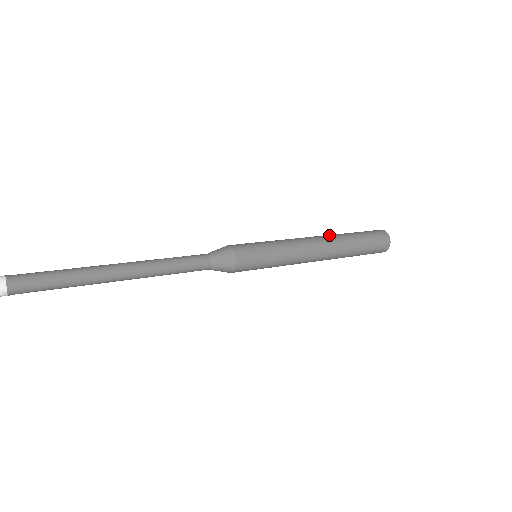
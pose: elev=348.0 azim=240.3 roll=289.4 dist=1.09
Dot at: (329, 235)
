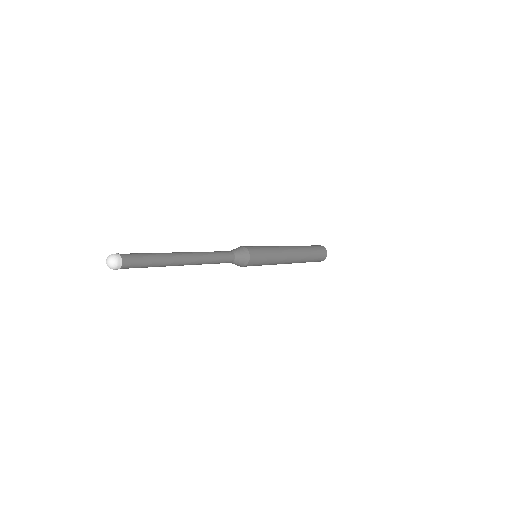
Dot at: occluded
